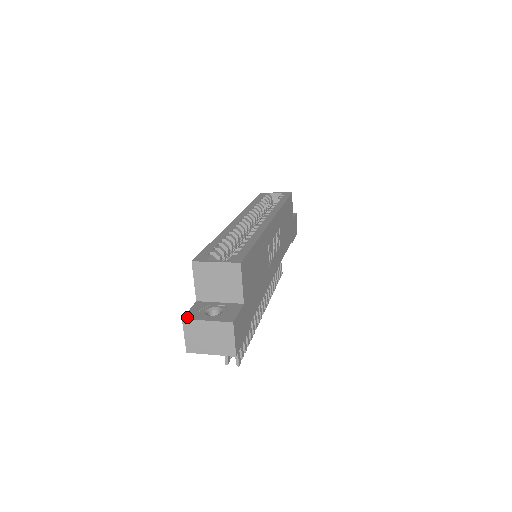
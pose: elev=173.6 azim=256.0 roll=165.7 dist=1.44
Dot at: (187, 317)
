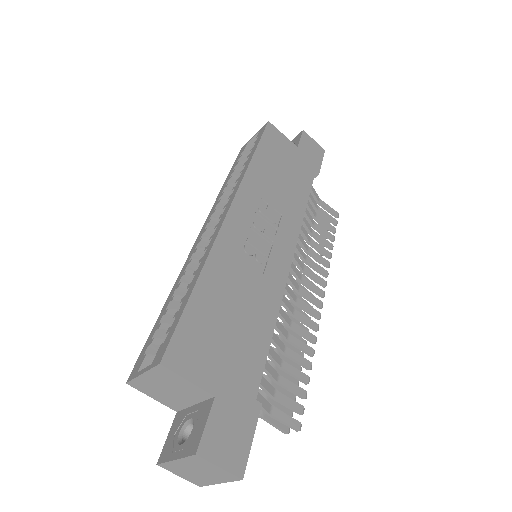
Dot at: (160, 459)
